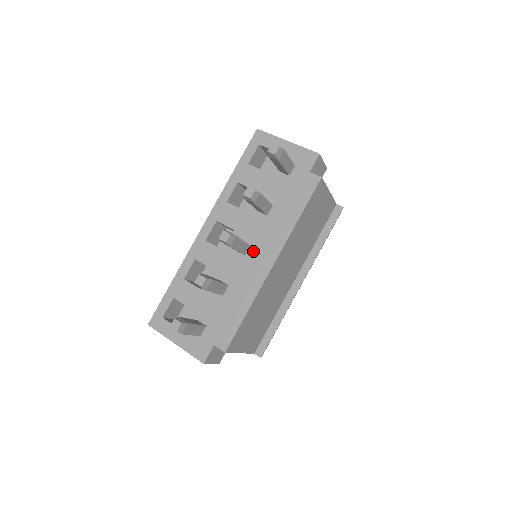
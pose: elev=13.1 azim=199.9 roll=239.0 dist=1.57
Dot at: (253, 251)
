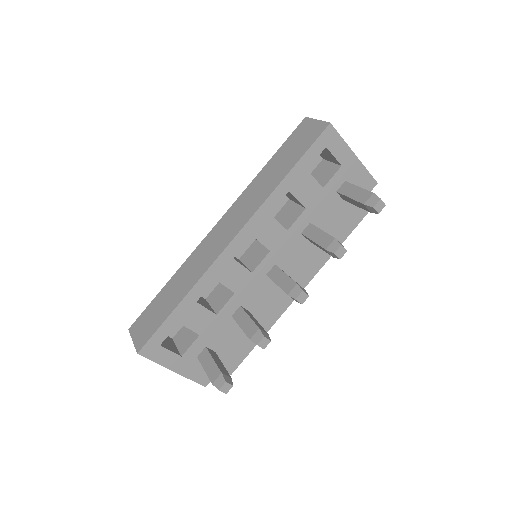
Dot at: occluded
